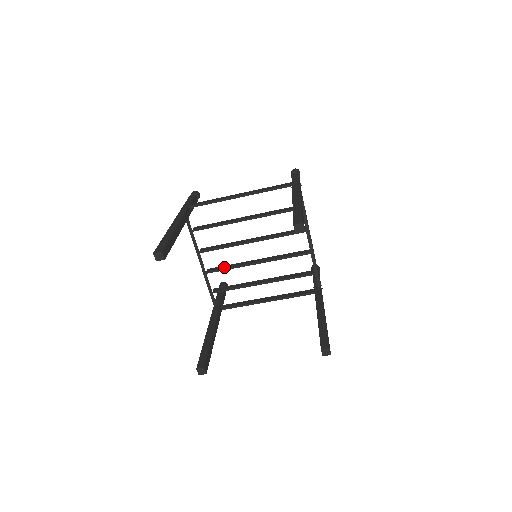
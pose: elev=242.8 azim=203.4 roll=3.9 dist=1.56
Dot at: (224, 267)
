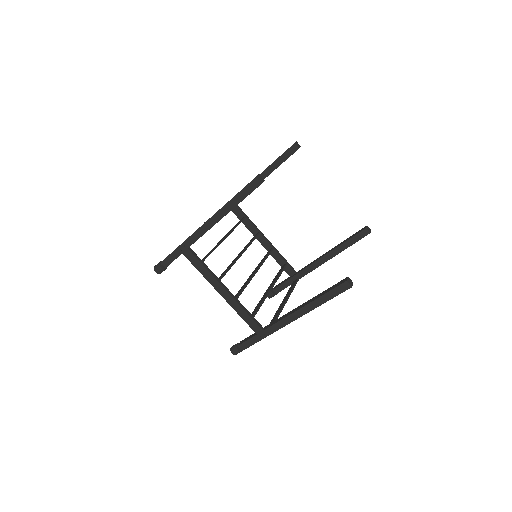
Dot at: (241, 288)
